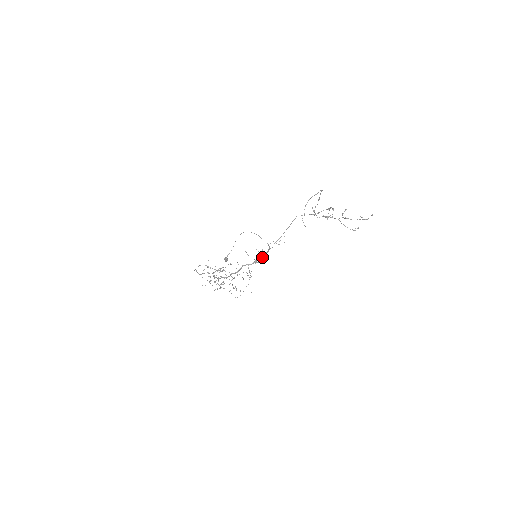
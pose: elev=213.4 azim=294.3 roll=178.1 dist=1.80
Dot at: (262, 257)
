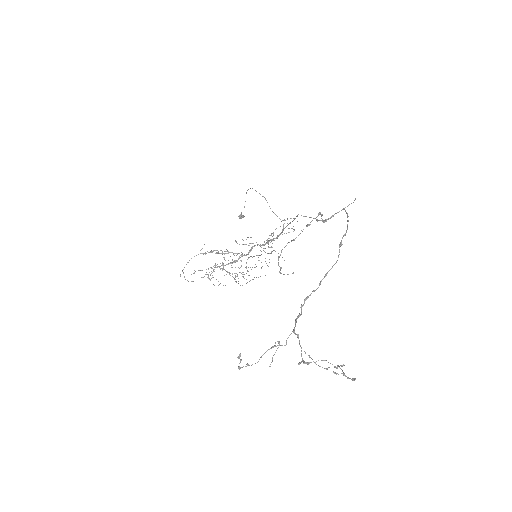
Dot at: (276, 238)
